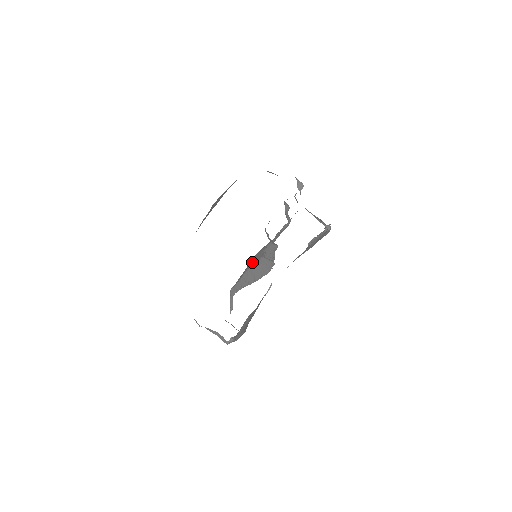
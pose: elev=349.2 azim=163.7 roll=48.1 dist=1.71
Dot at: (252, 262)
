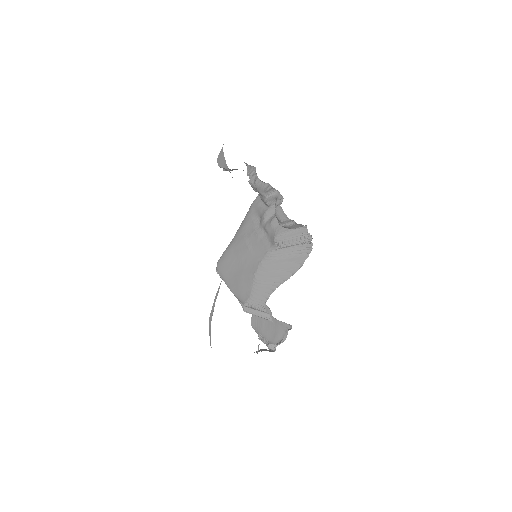
Dot at: (242, 267)
